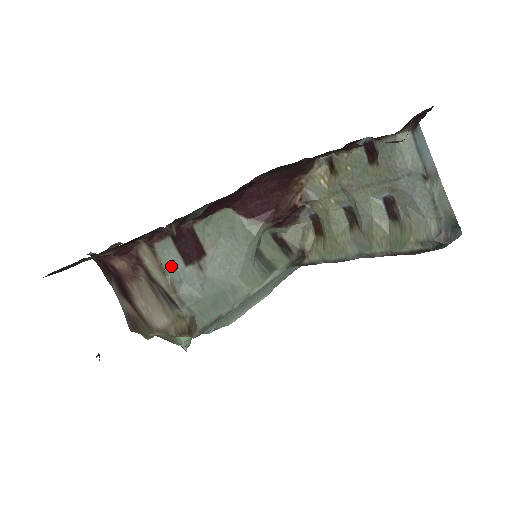
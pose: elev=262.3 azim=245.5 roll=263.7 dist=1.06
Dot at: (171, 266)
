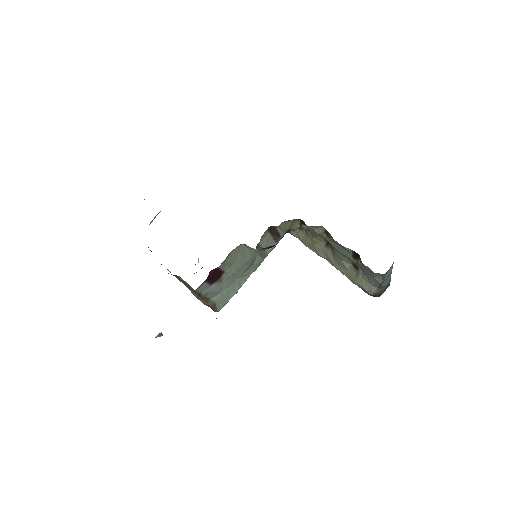
Dot at: (203, 290)
